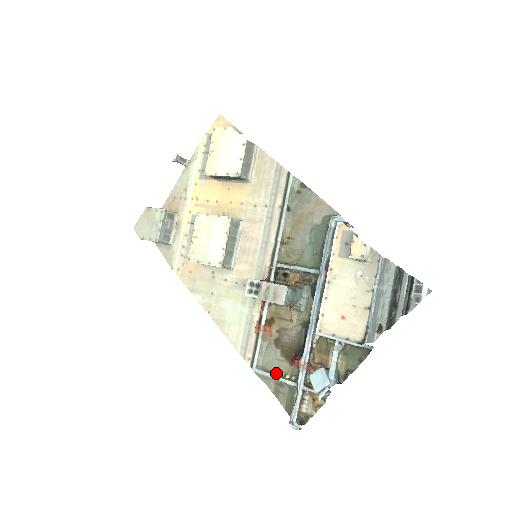
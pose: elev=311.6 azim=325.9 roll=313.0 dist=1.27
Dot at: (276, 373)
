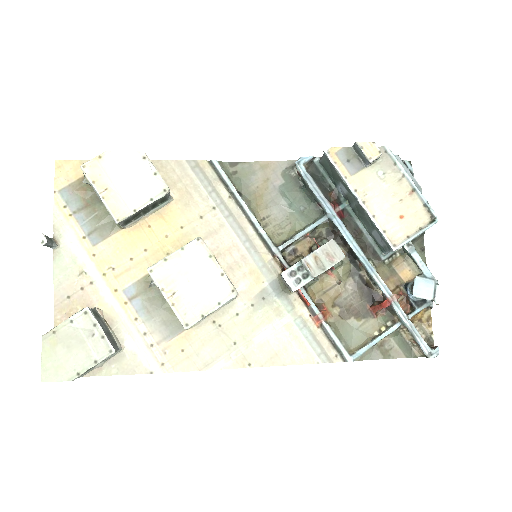
Dot at: (371, 338)
